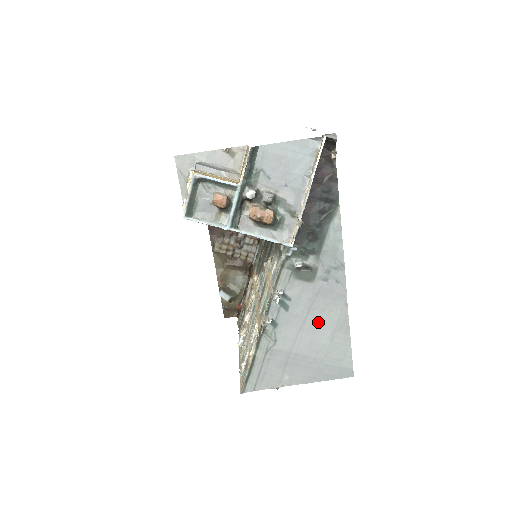
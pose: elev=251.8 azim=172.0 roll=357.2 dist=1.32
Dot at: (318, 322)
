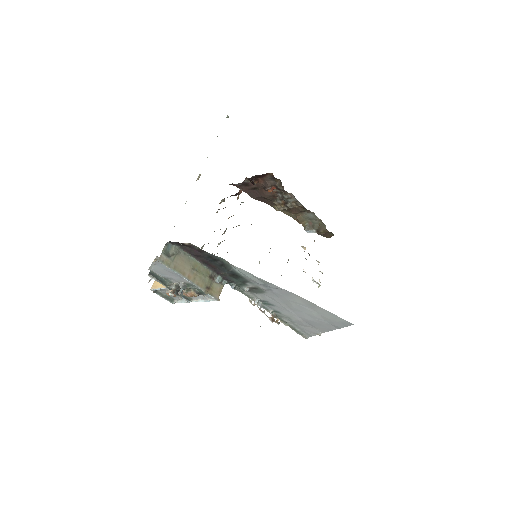
Dot at: (296, 306)
